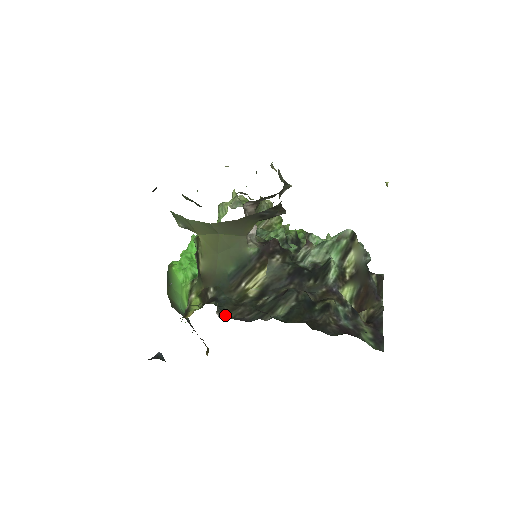
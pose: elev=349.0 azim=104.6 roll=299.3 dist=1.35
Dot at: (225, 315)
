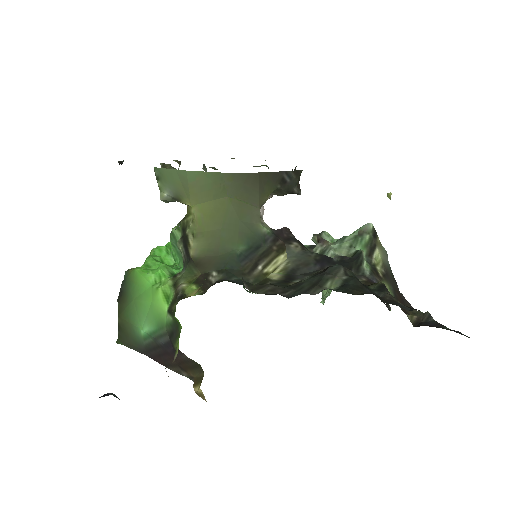
Dot at: occluded
